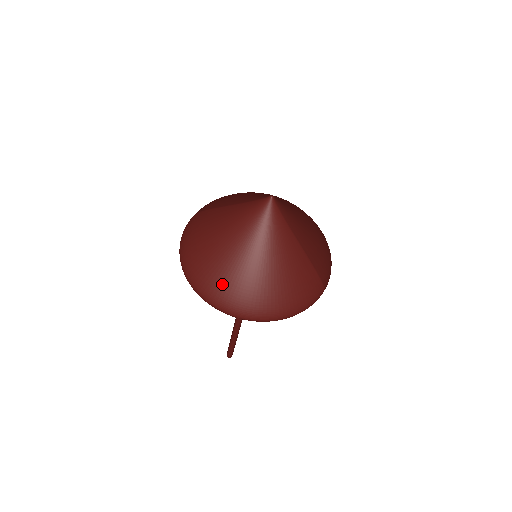
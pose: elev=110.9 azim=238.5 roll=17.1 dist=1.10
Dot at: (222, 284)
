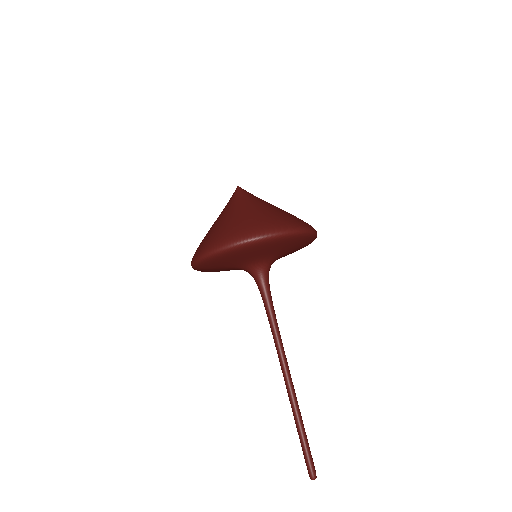
Dot at: (254, 222)
